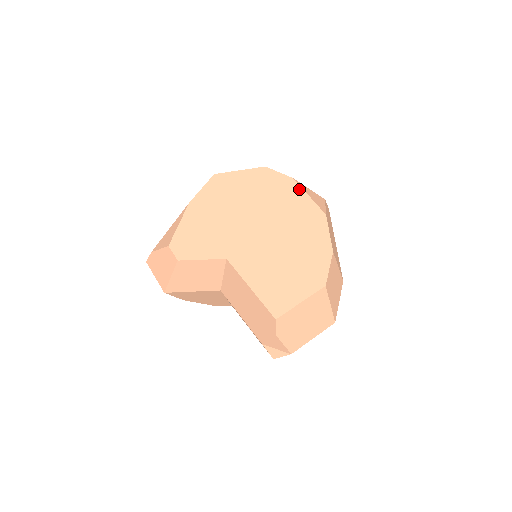
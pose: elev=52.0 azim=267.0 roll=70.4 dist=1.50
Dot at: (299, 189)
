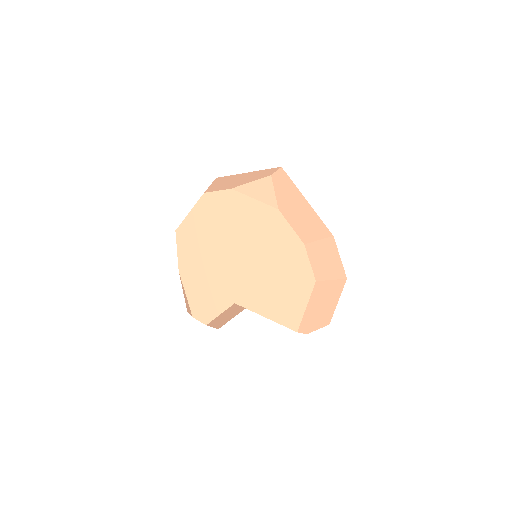
Dot at: (243, 198)
